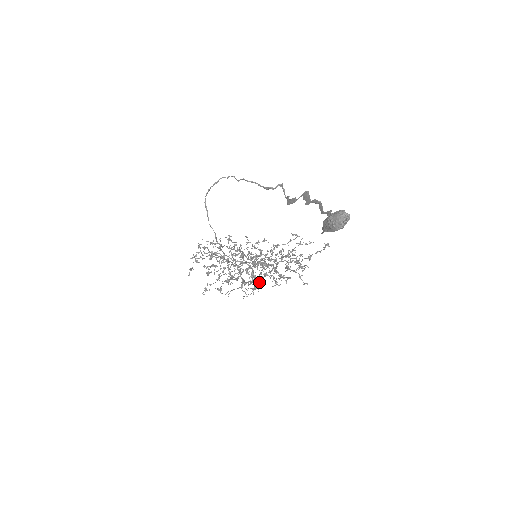
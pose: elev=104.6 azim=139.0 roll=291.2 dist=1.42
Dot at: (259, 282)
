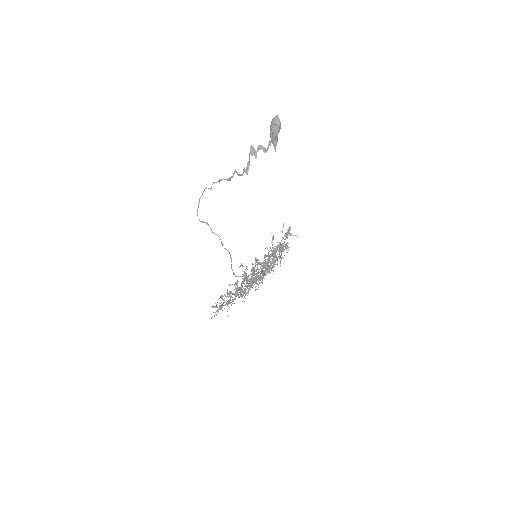
Dot at: (272, 261)
